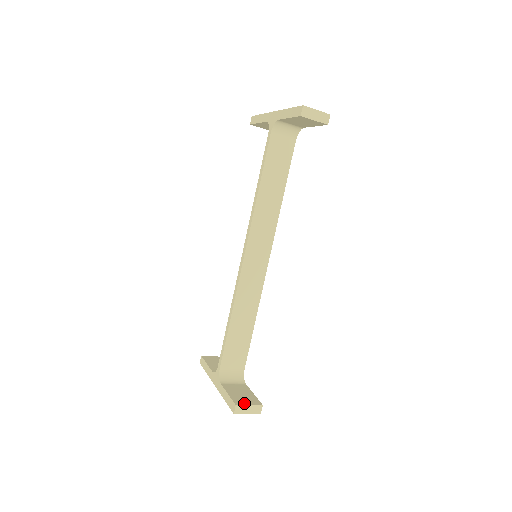
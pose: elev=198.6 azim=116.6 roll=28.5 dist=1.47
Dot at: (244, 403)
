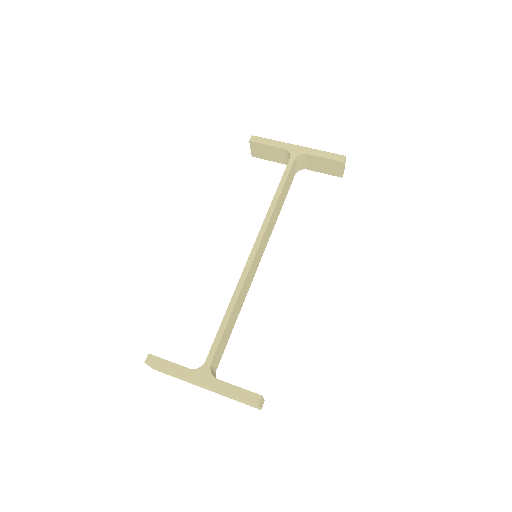
Dot at: occluded
